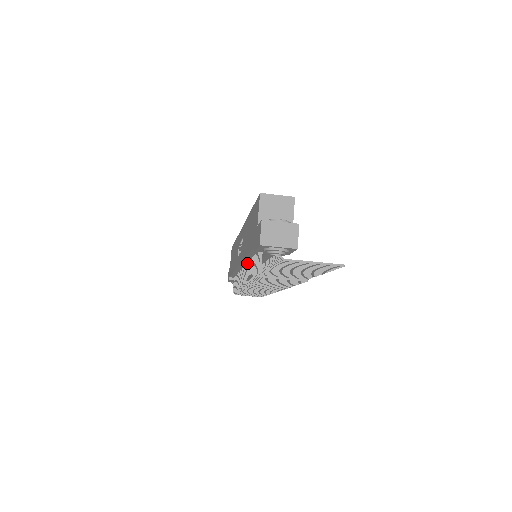
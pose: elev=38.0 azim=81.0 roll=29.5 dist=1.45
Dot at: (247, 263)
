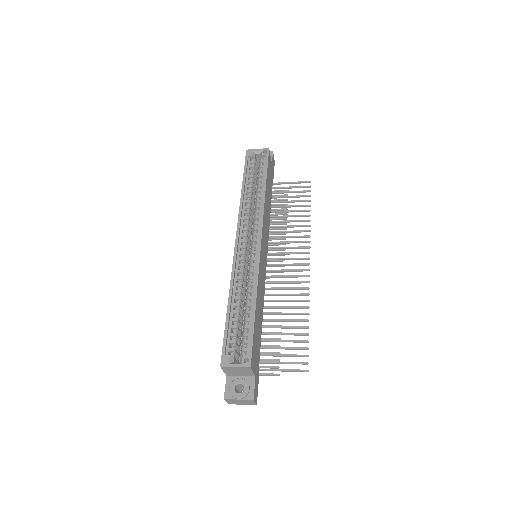
Dot at: occluded
